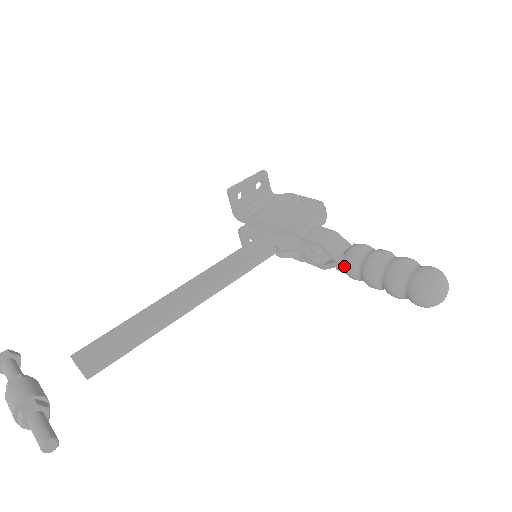
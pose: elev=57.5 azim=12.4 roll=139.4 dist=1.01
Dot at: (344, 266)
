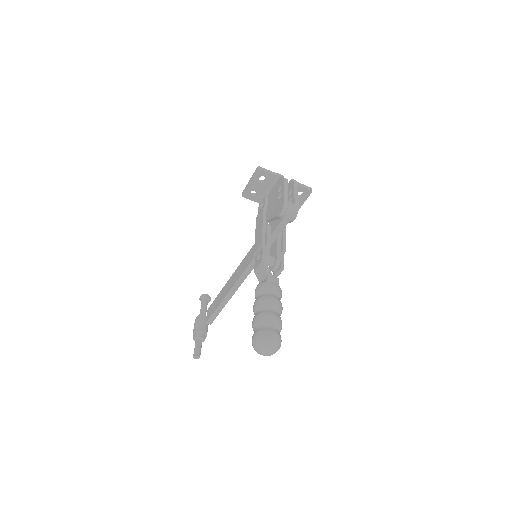
Dot at: occluded
